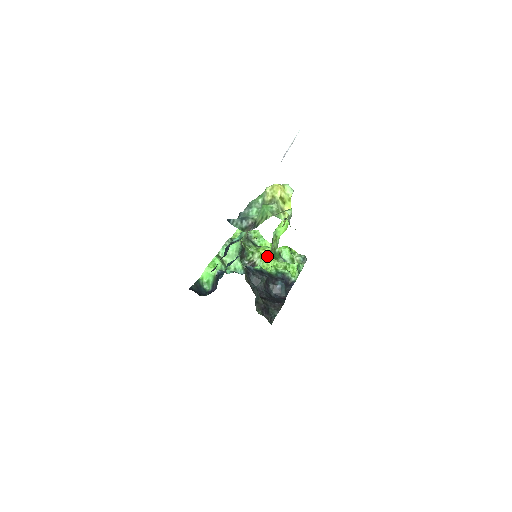
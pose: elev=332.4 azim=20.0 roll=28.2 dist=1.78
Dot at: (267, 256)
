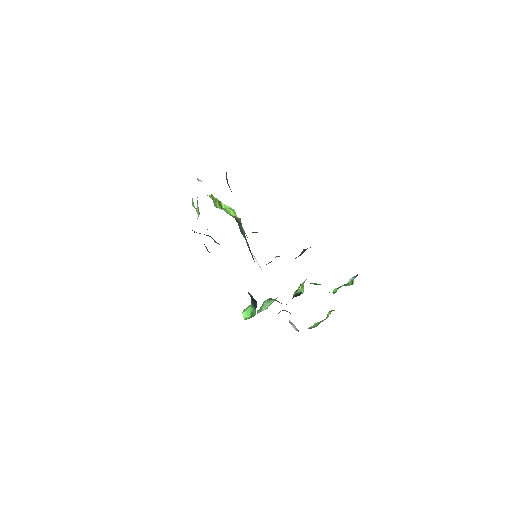
Dot at: (302, 284)
